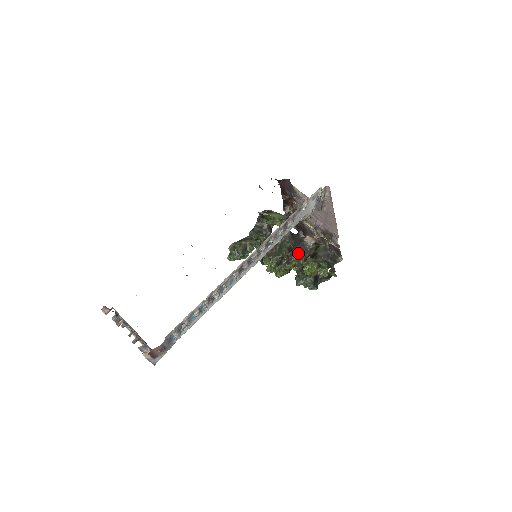
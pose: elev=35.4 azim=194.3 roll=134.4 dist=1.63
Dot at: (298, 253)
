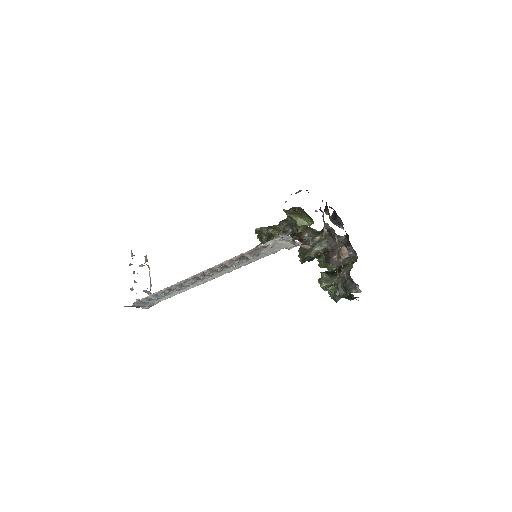
Dot at: occluded
